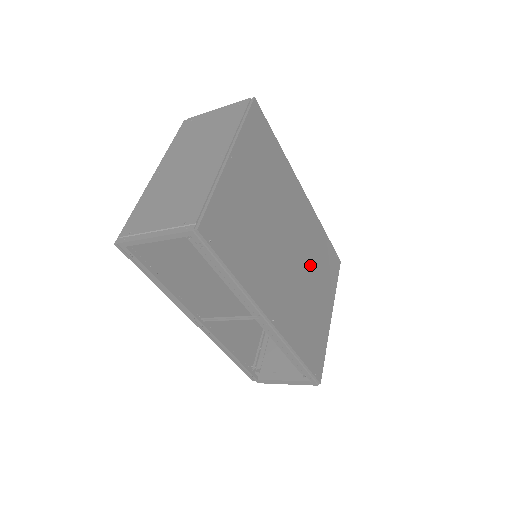
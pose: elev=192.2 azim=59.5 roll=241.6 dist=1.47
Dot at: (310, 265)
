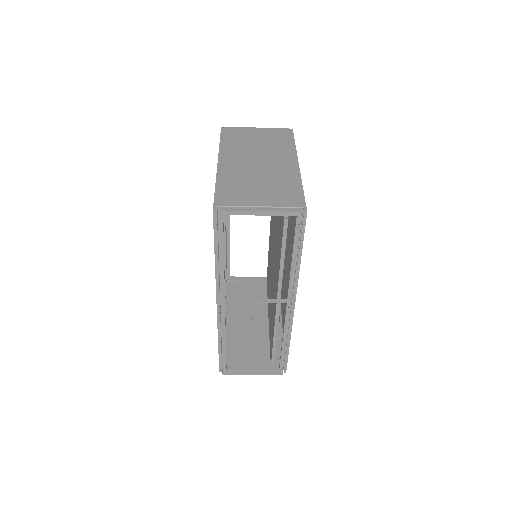
Dot at: (285, 273)
